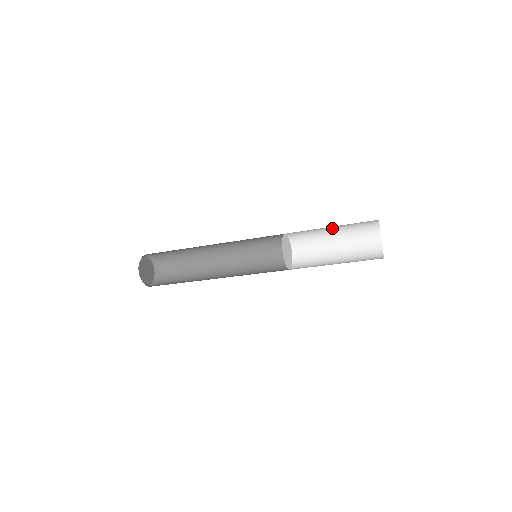
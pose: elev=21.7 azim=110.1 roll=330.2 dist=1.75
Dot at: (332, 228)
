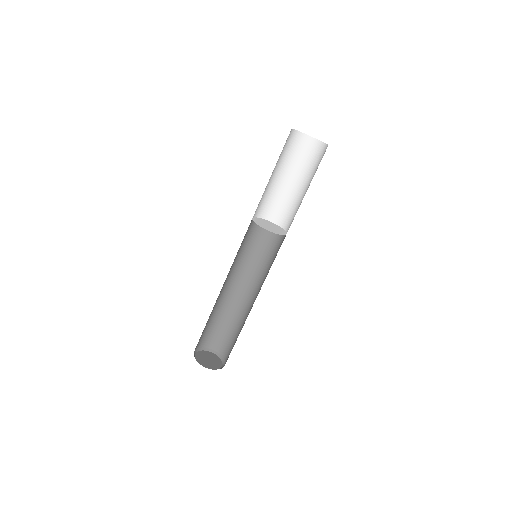
Dot at: (290, 179)
